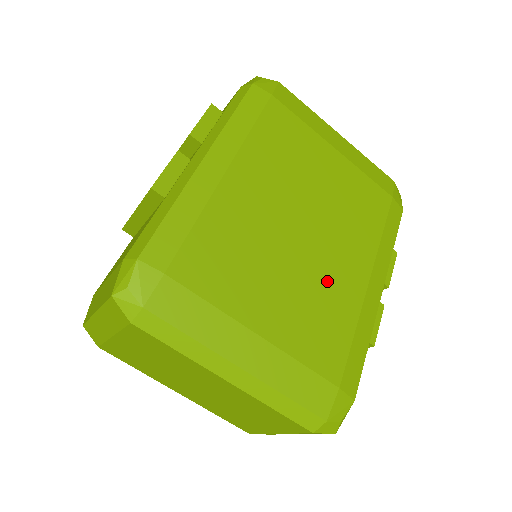
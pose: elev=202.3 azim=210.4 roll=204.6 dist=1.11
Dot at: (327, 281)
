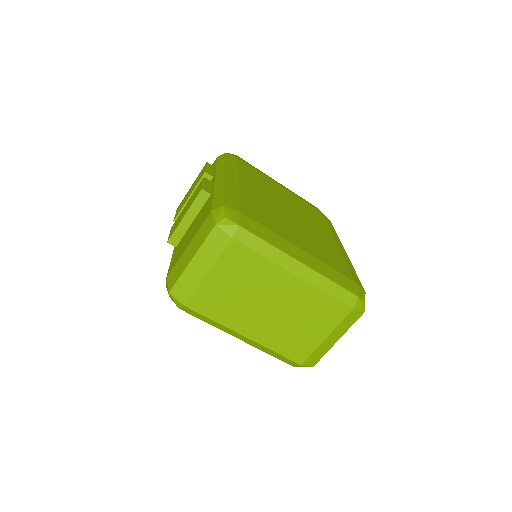
Dot at: (317, 237)
